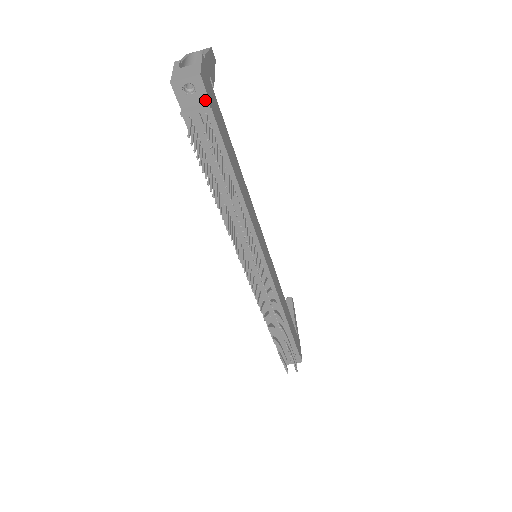
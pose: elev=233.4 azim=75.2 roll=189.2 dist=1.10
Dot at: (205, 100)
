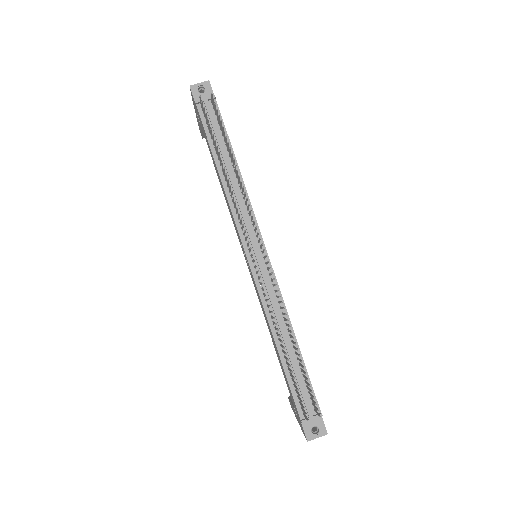
Dot at: occluded
